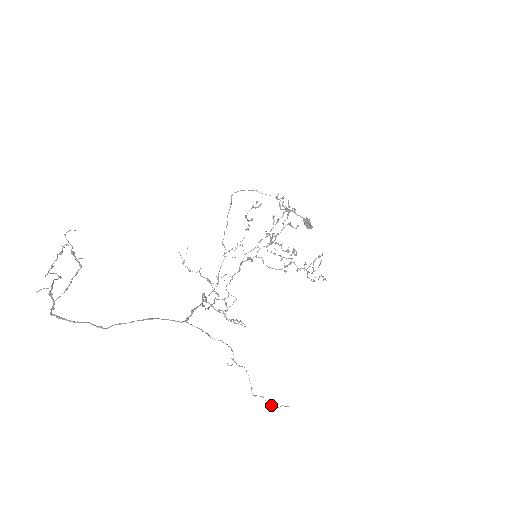
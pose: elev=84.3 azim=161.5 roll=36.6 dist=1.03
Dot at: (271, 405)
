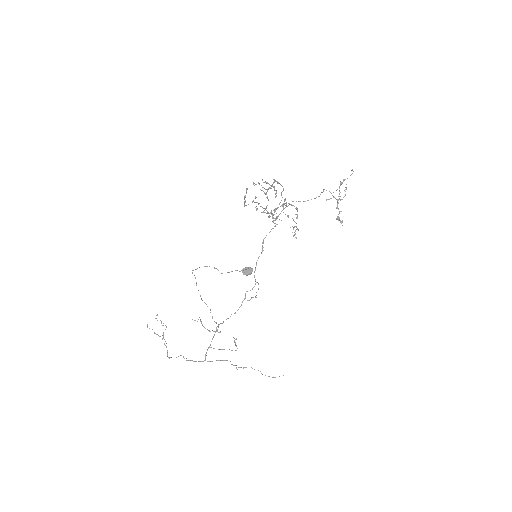
Dot at: (273, 377)
